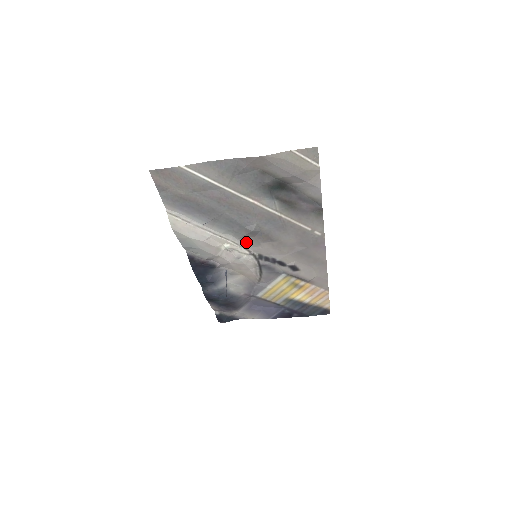
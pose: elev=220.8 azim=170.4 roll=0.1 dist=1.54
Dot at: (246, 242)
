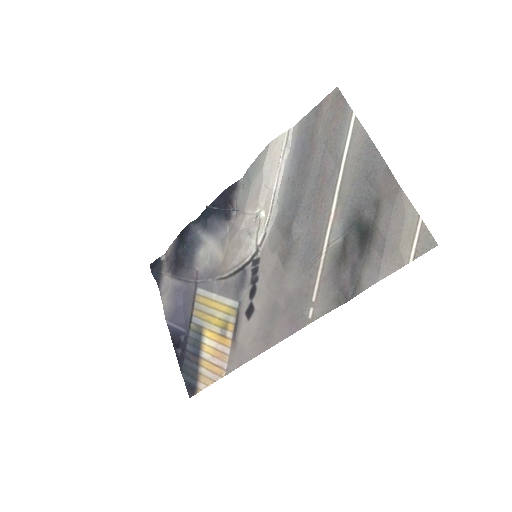
Dot at: (273, 234)
